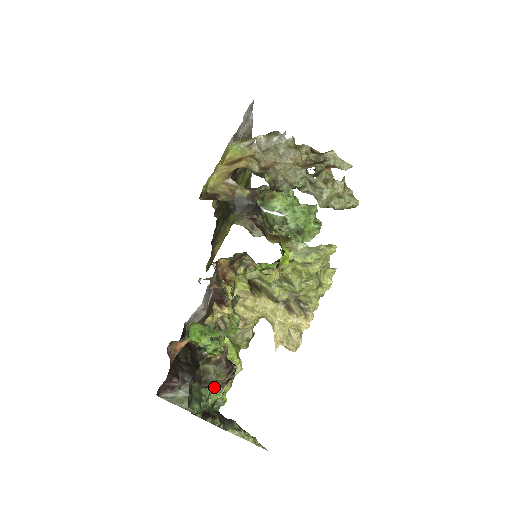
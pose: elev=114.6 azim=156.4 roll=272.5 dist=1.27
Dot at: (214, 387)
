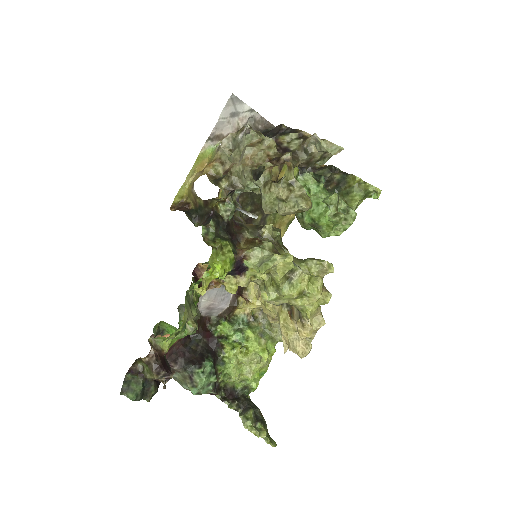
Dot at: (160, 381)
